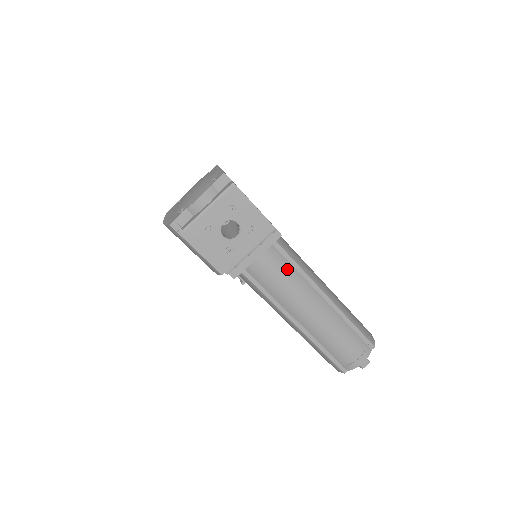
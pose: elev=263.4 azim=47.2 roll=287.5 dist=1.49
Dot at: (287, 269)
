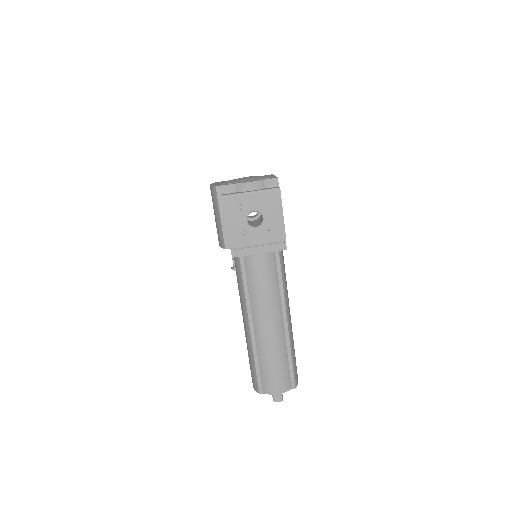
Dot at: (273, 278)
